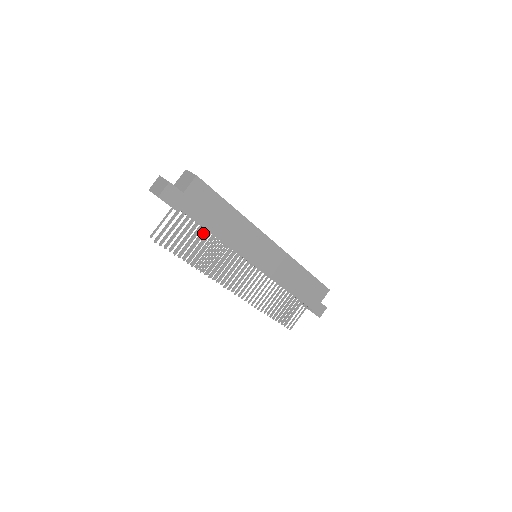
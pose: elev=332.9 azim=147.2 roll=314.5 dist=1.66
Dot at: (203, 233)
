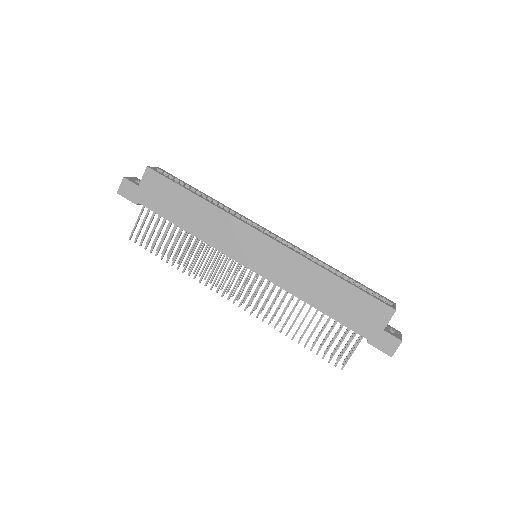
Dot at: (174, 228)
